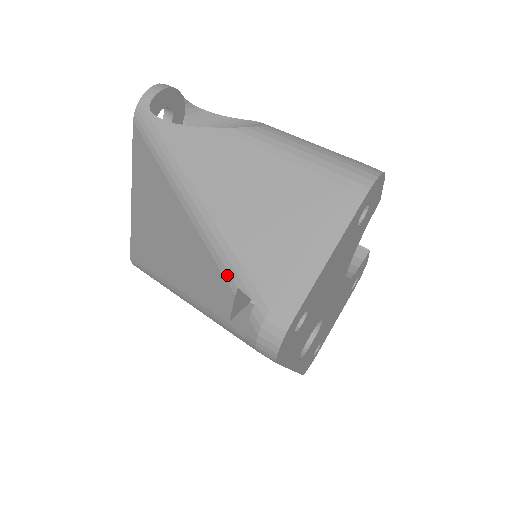
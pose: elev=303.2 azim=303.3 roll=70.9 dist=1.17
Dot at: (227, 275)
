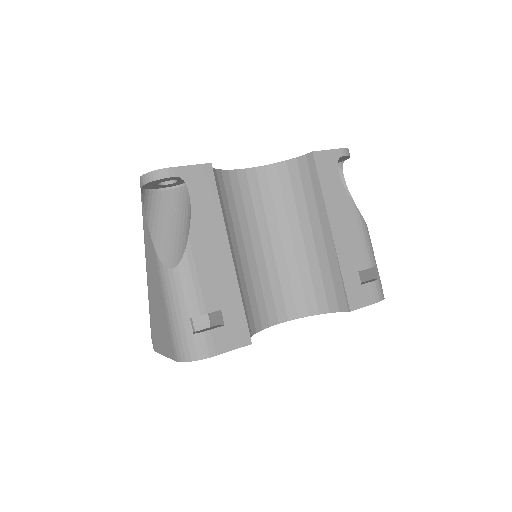
Dot at: occluded
